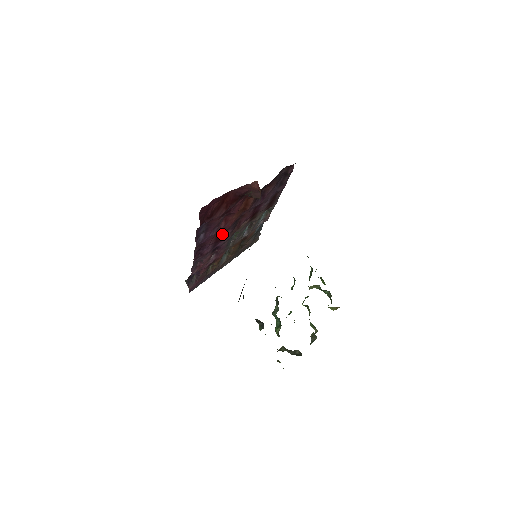
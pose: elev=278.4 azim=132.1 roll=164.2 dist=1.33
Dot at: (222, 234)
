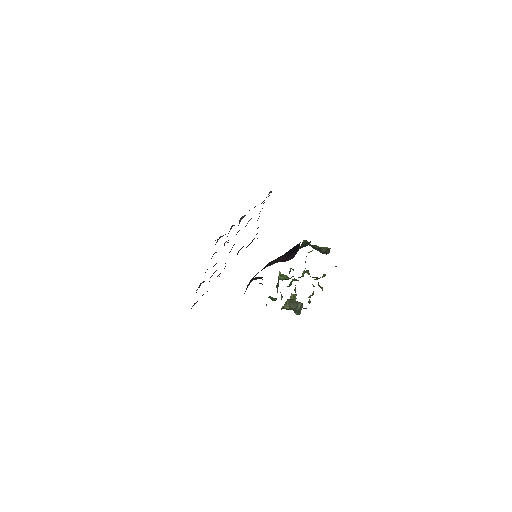
Dot at: occluded
